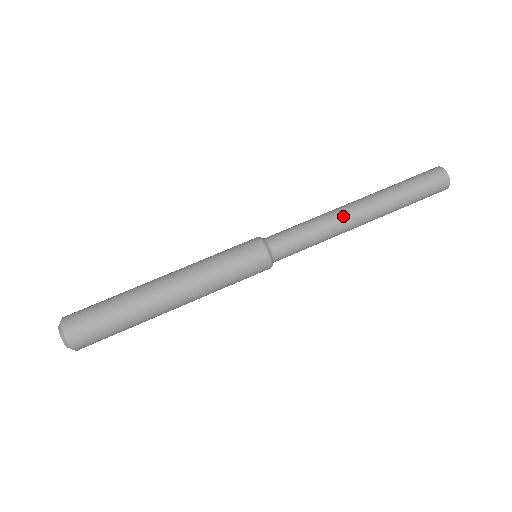
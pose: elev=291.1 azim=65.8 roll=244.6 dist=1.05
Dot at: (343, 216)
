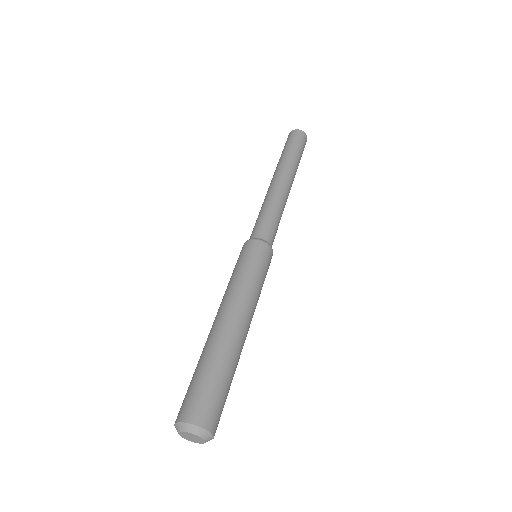
Dot at: (282, 191)
